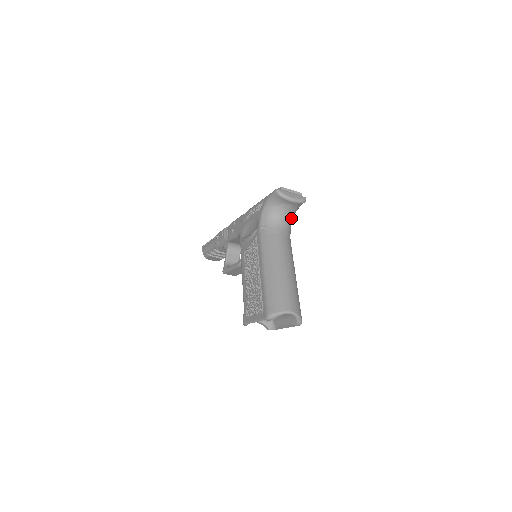
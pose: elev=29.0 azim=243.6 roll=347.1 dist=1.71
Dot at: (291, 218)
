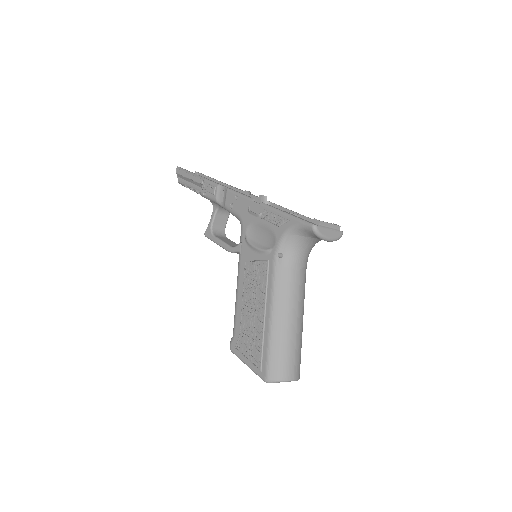
Dot at: occluded
